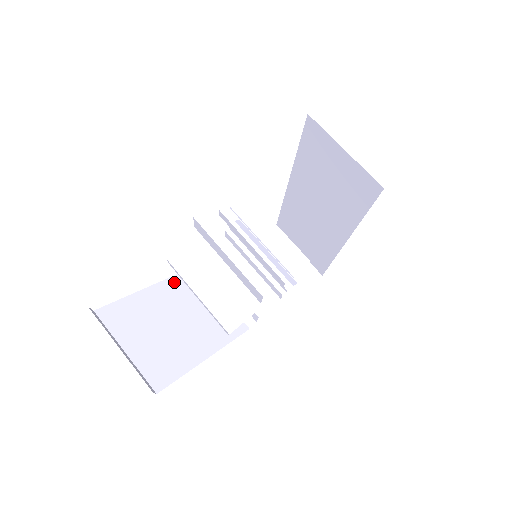
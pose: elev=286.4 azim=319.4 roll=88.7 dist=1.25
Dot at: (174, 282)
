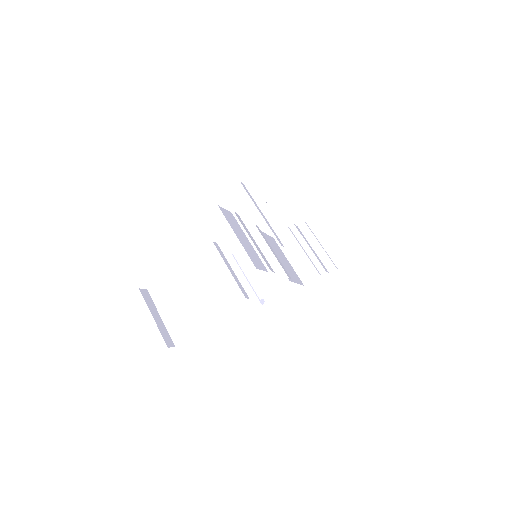
Dot at: occluded
